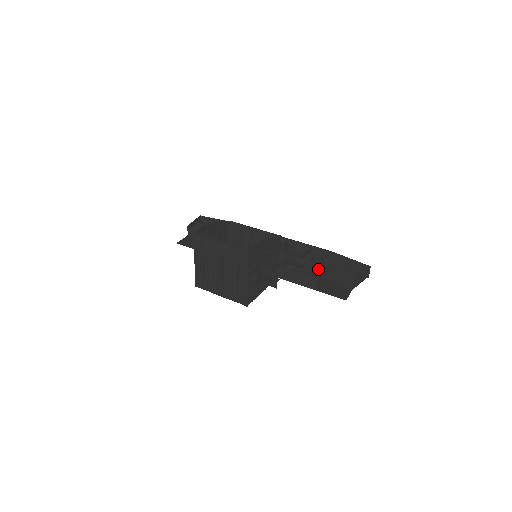
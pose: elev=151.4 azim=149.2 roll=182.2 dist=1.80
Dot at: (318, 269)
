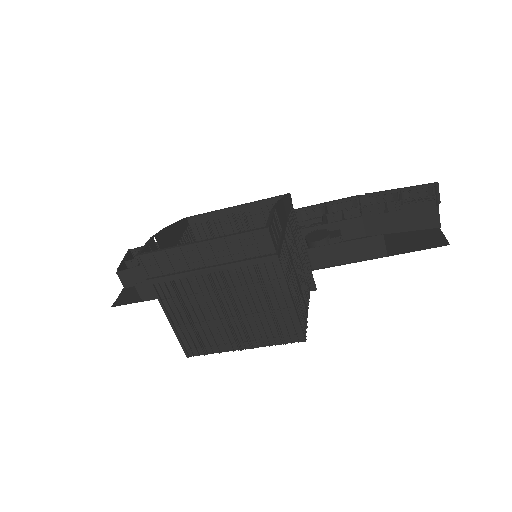
Dot at: (364, 226)
